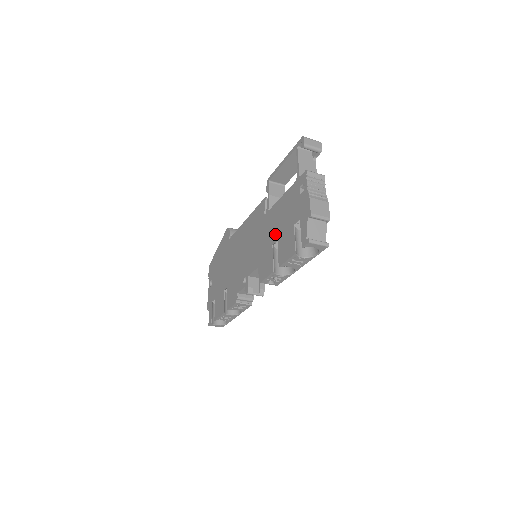
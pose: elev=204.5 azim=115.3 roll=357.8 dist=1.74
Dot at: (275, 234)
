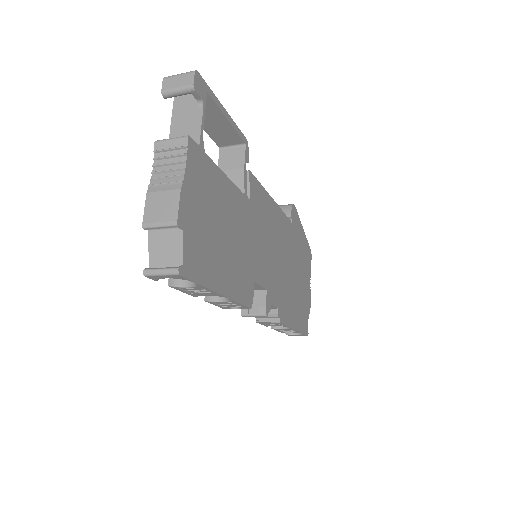
Dot at: occluded
